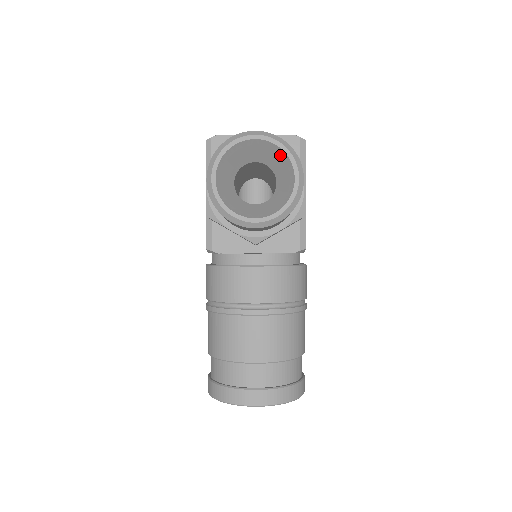
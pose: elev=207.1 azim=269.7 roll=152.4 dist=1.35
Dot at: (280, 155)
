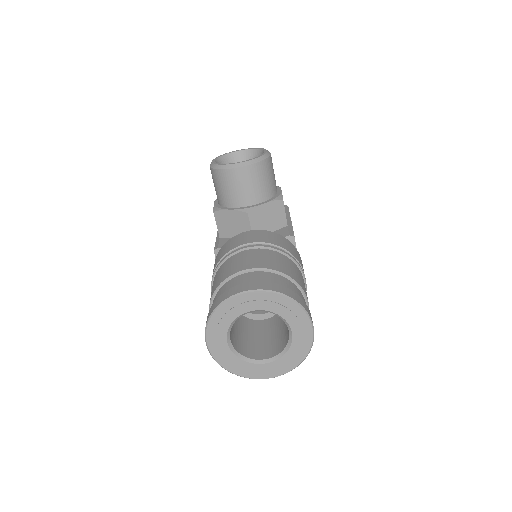
Dot at: (256, 154)
